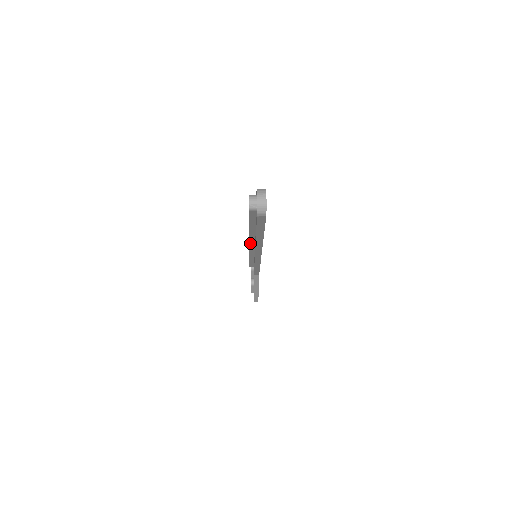
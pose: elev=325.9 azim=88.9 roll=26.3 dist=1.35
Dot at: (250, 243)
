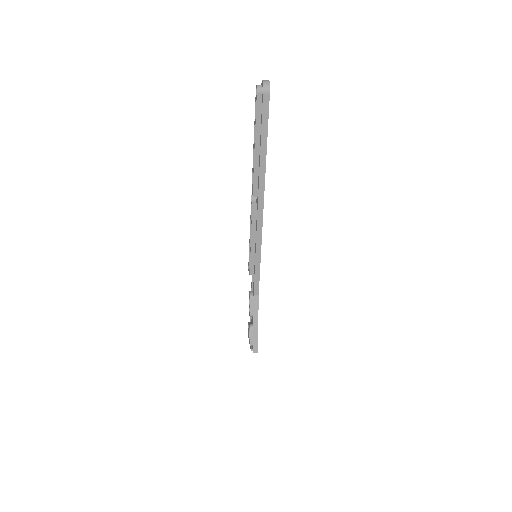
Dot at: (253, 193)
